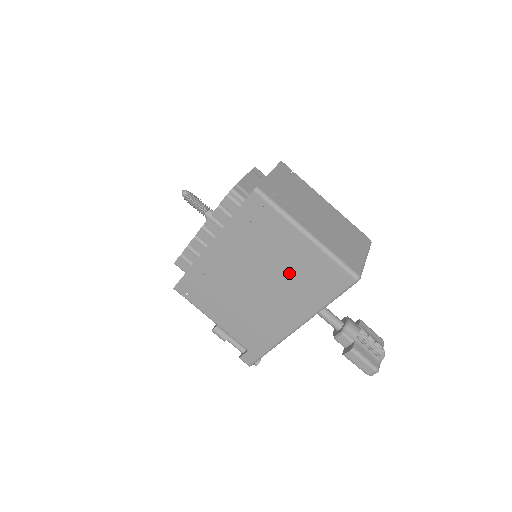
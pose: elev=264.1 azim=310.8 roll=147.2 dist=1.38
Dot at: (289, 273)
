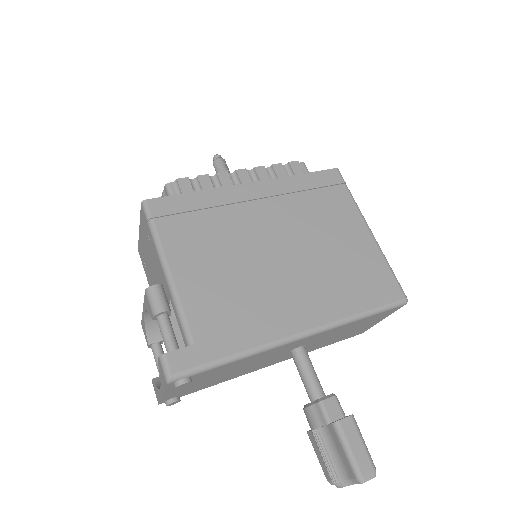
Dot at: (332, 257)
